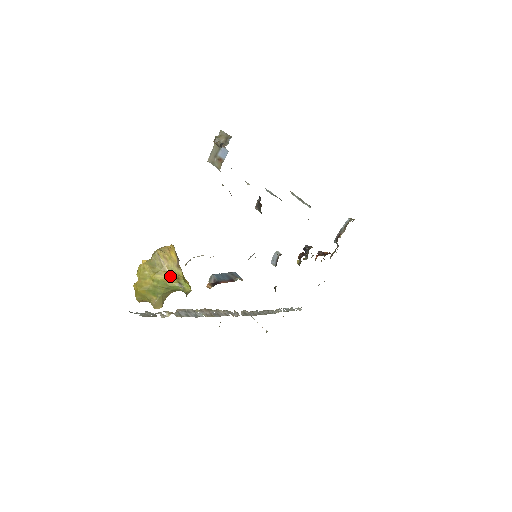
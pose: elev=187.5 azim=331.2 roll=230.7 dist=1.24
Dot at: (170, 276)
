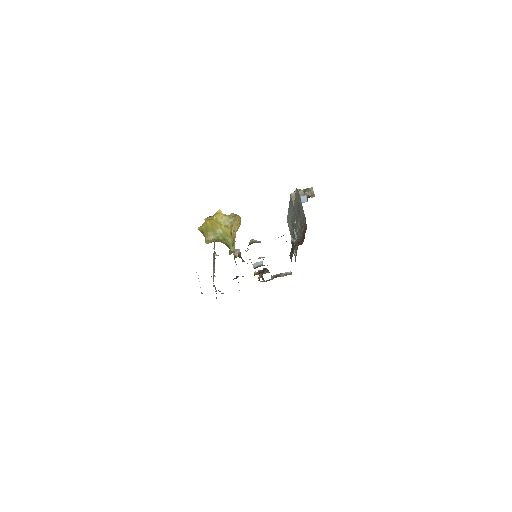
Dot at: (232, 234)
